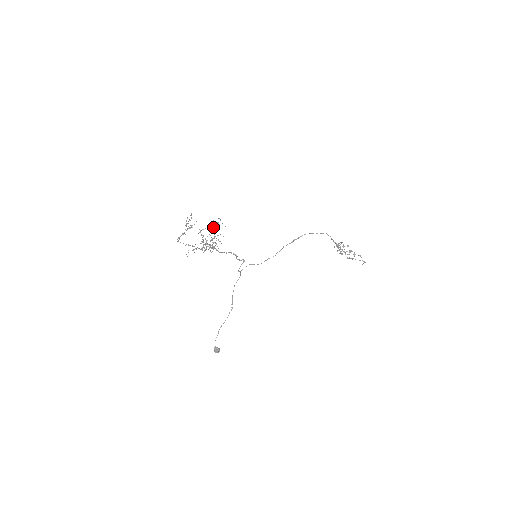
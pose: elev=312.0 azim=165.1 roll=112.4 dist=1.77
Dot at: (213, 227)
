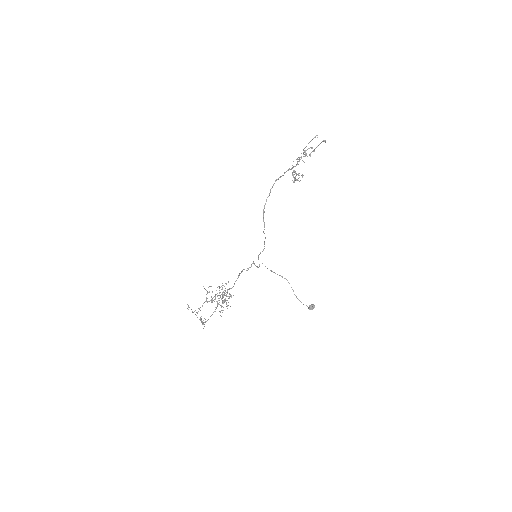
Dot at: occluded
